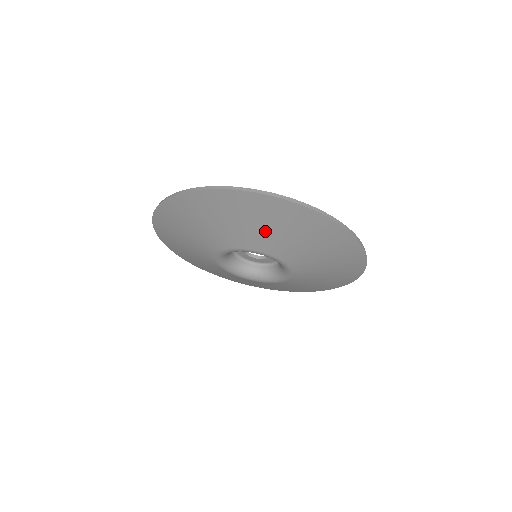
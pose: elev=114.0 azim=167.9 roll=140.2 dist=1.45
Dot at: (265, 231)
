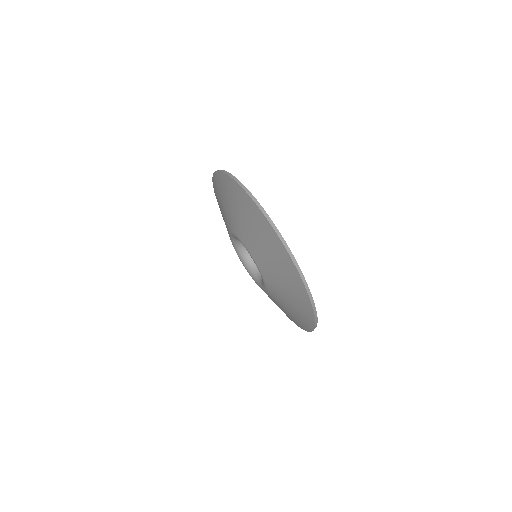
Dot at: (239, 218)
